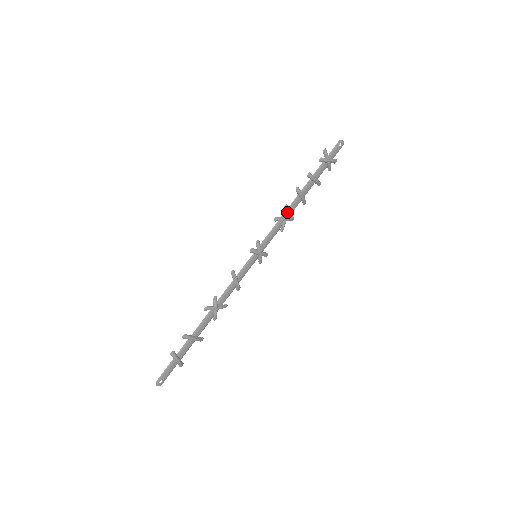
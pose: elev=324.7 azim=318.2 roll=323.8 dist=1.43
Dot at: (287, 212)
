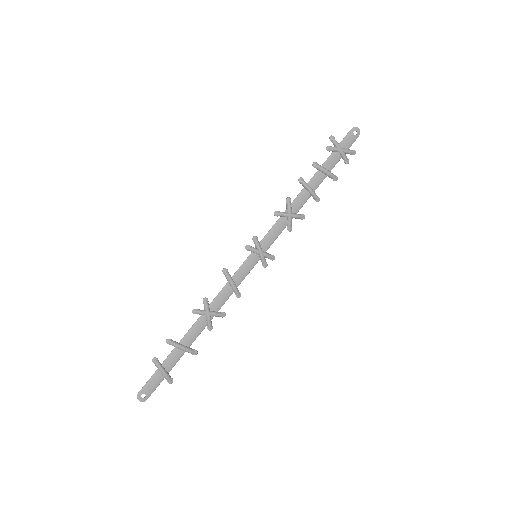
Dot at: (292, 207)
